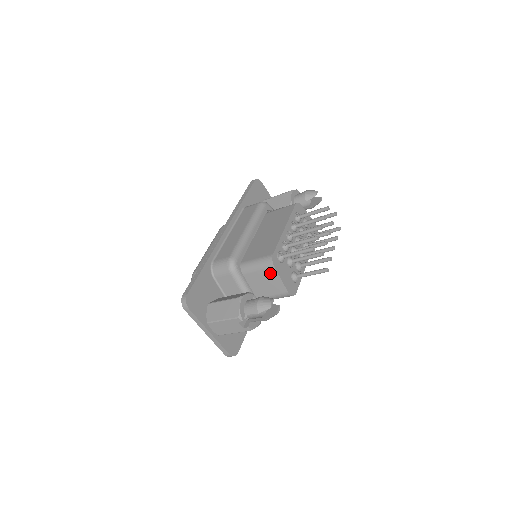
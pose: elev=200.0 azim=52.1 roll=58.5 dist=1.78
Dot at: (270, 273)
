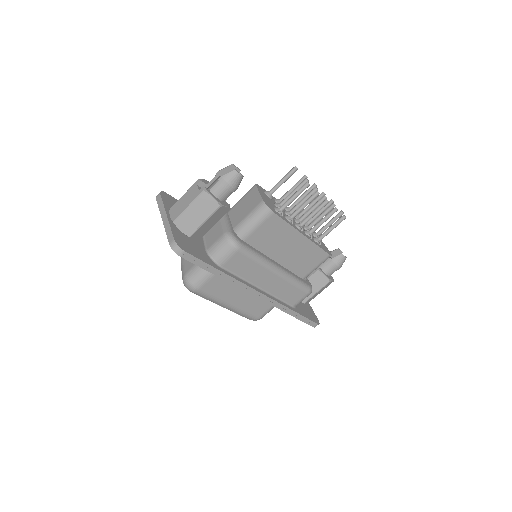
Dot at: (251, 193)
